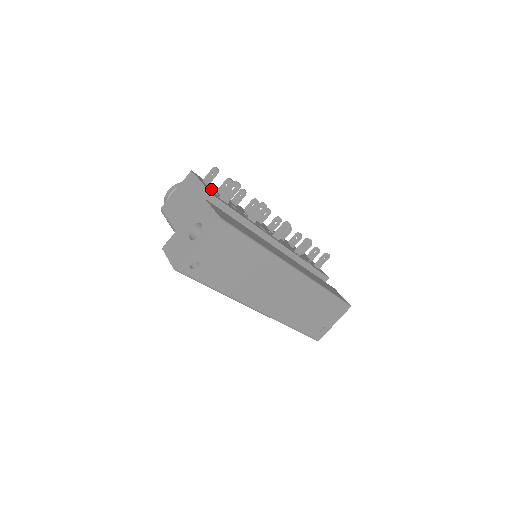
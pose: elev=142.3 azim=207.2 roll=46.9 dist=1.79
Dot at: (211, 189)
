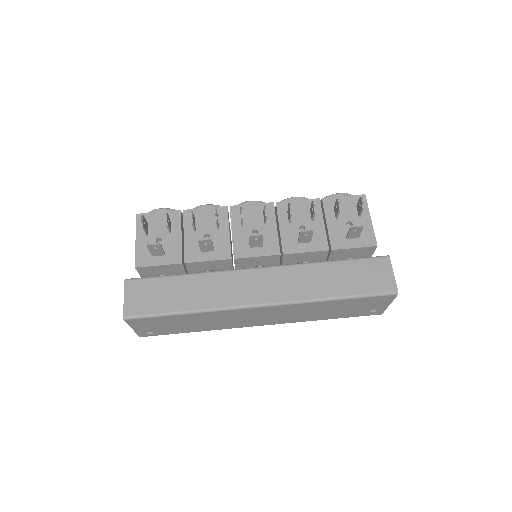
Dot at: (150, 239)
